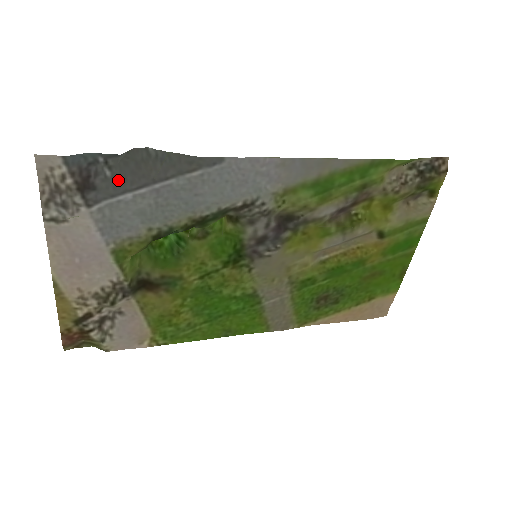
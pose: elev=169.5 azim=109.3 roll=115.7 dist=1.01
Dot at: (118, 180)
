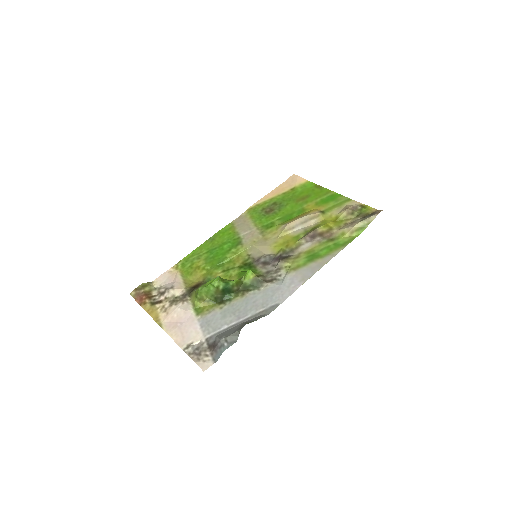
Dot at: (226, 334)
